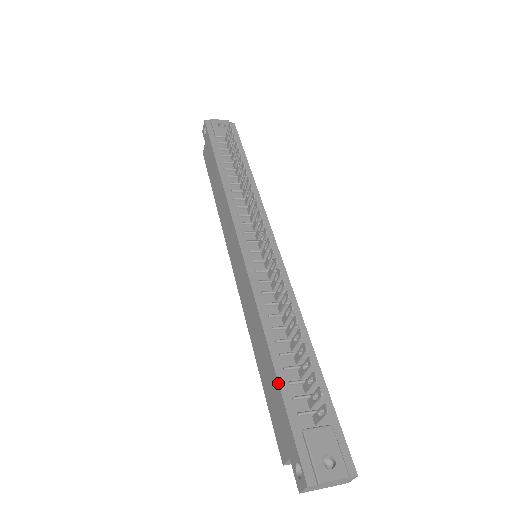
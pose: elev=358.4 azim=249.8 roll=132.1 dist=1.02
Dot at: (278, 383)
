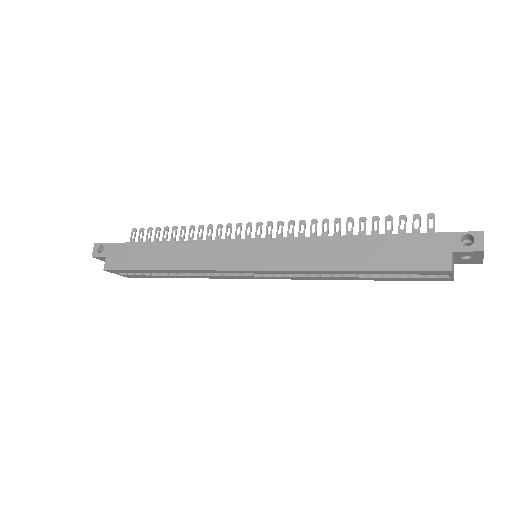
Dot at: (390, 234)
